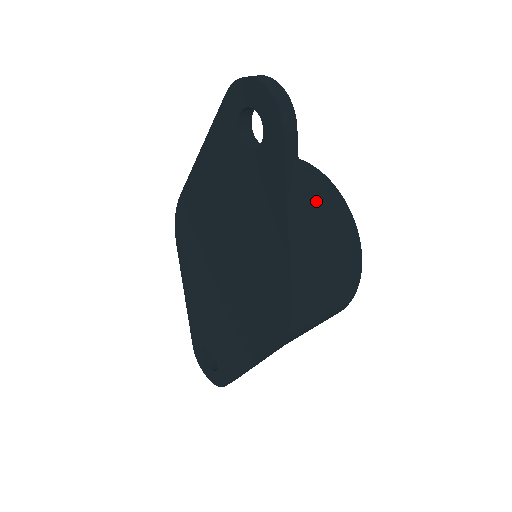
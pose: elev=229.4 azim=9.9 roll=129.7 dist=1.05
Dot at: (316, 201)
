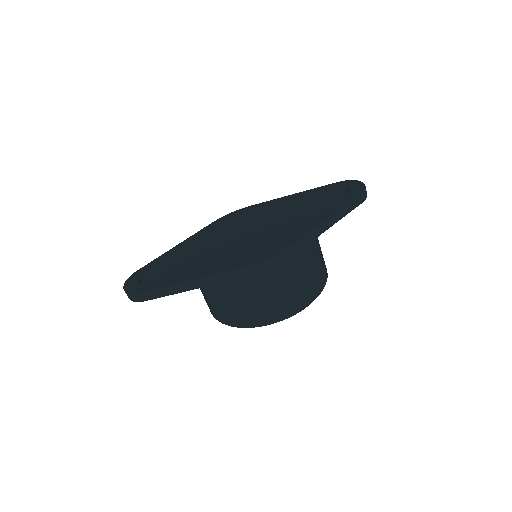
Dot at: (322, 254)
